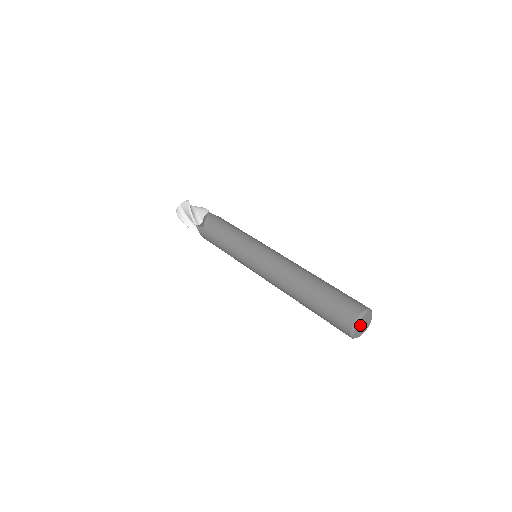
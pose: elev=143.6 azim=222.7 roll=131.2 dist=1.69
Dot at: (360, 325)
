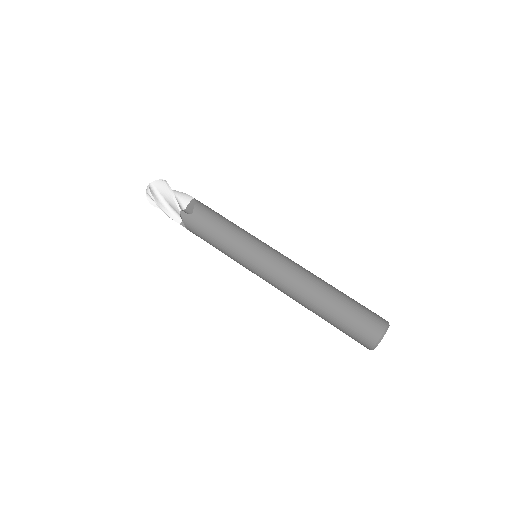
Dot at: occluded
